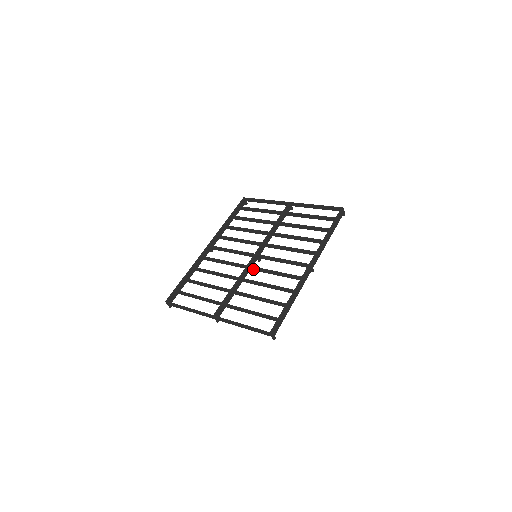
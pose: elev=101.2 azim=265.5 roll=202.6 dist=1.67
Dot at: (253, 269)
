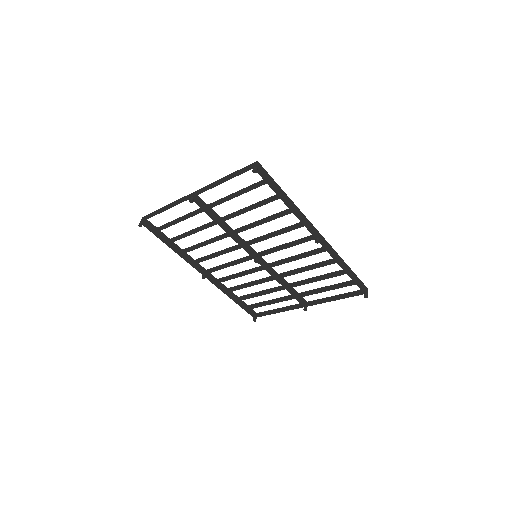
Dot at: (249, 243)
